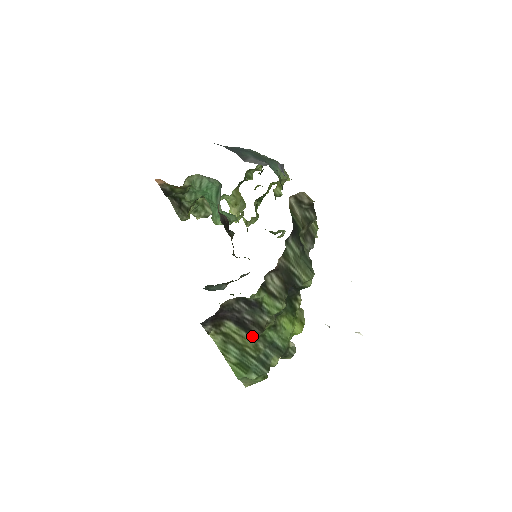
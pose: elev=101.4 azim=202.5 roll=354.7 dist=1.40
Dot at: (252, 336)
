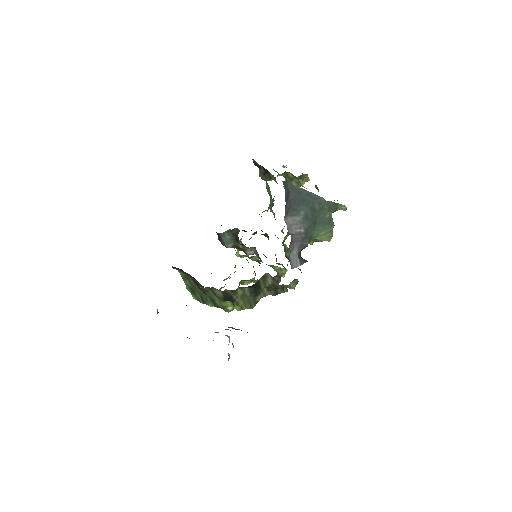
Dot at: occluded
